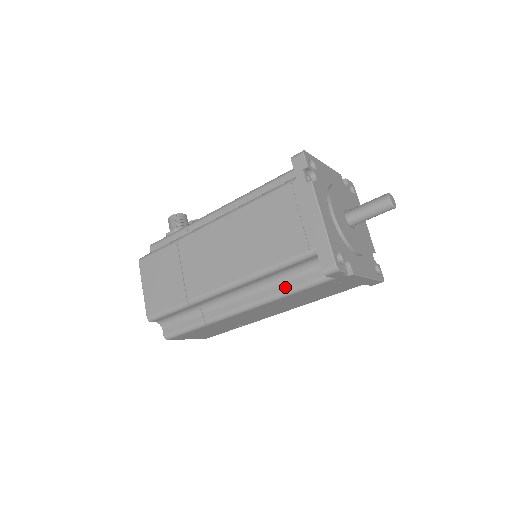
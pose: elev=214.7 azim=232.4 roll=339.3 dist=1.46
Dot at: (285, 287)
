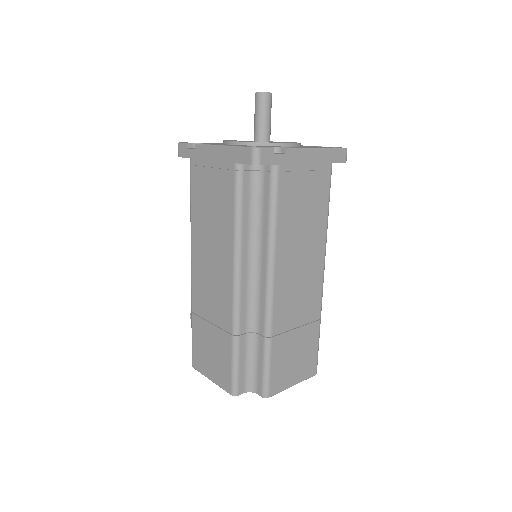
Dot at: (266, 223)
